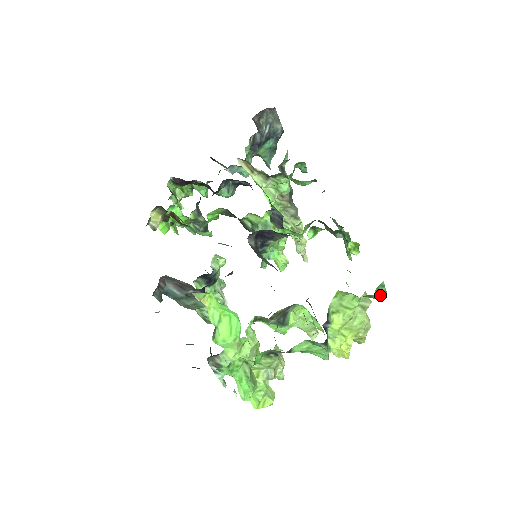
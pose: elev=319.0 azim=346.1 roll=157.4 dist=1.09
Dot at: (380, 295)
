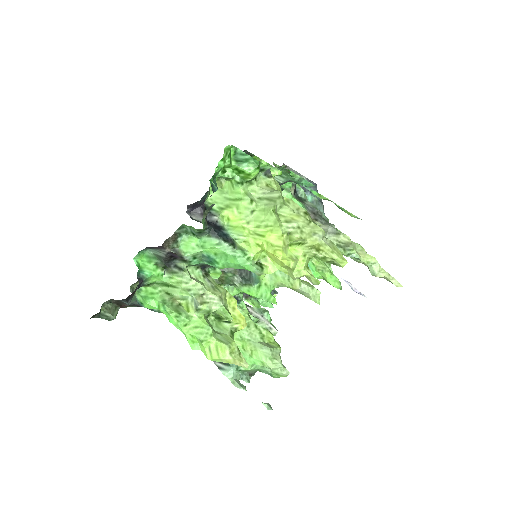
Dot at: (250, 166)
